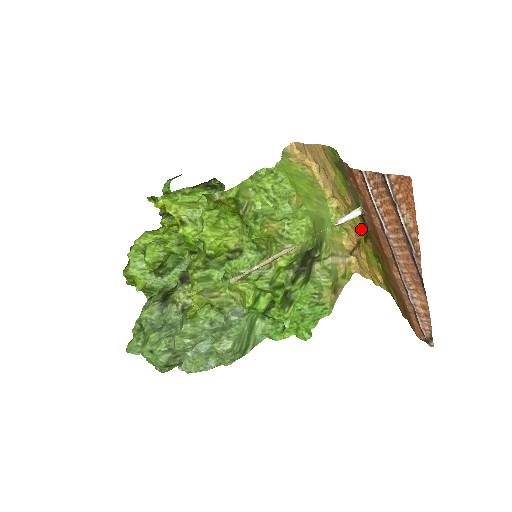
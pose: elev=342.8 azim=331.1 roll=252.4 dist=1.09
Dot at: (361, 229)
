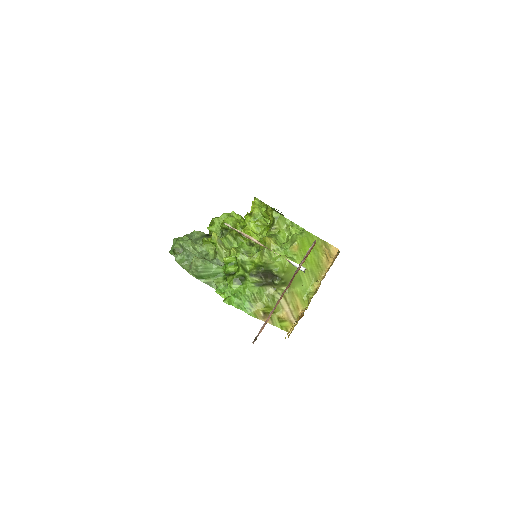
Dot at: occluded
